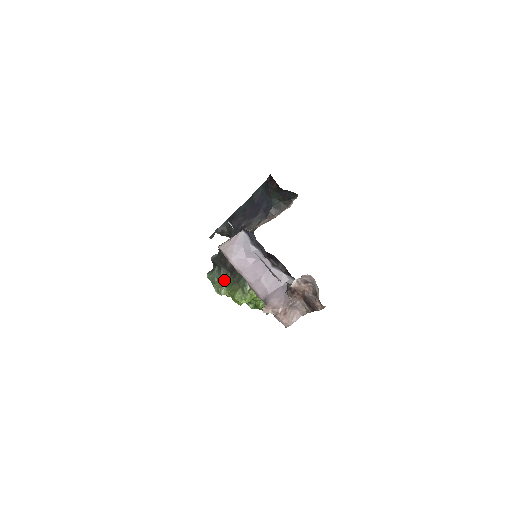
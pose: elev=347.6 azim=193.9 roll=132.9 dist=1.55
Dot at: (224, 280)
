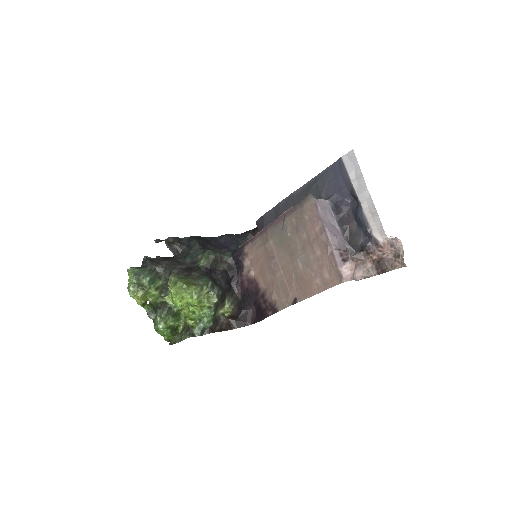
Dot at: (171, 274)
